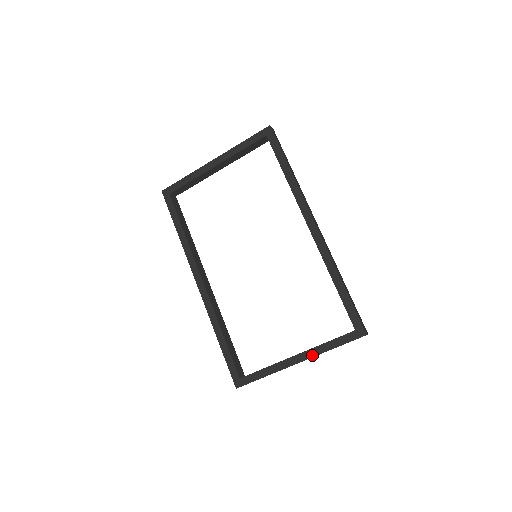
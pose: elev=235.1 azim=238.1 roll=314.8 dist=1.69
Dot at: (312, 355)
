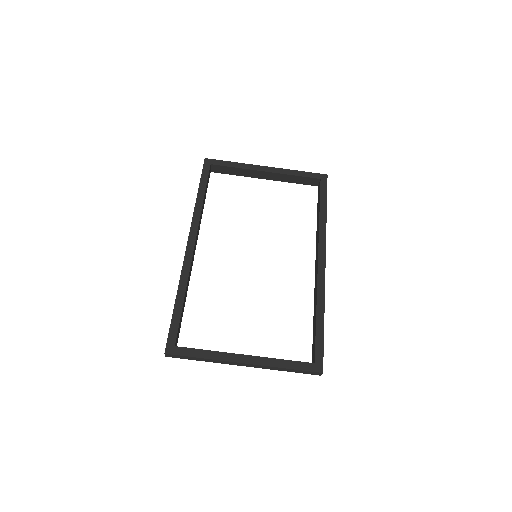
Dot at: (262, 363)
